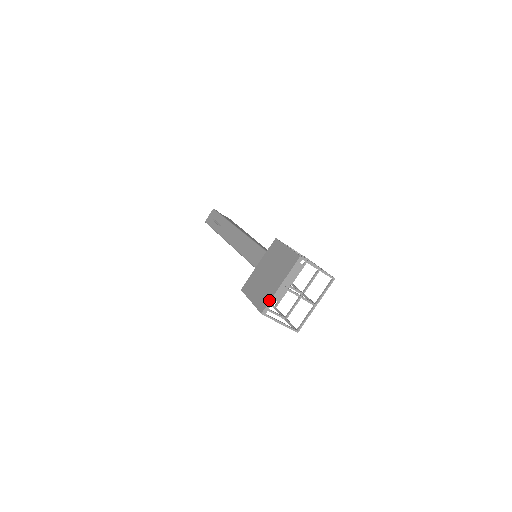
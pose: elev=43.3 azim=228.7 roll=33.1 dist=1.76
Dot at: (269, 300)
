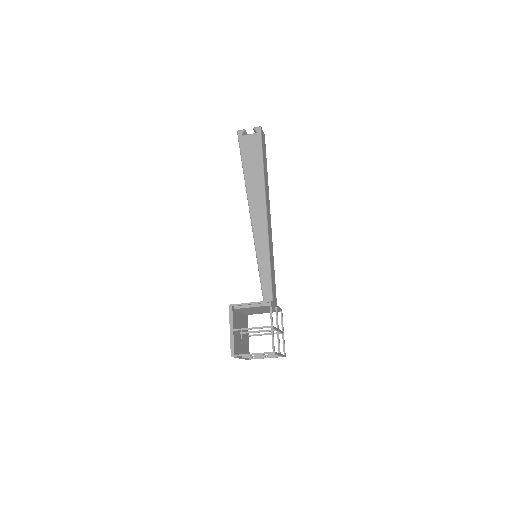
Dot at: occluded
